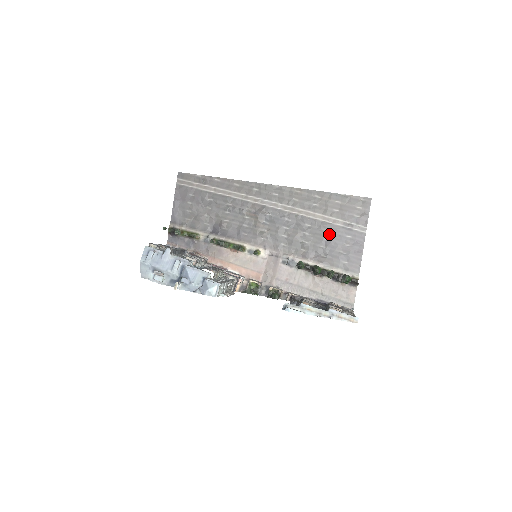
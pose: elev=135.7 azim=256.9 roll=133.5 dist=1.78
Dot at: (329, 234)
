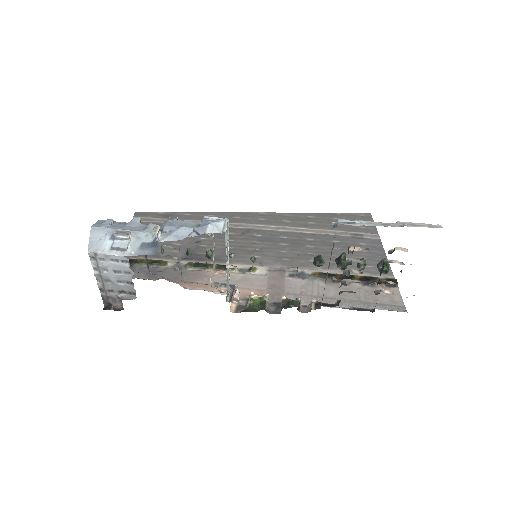
Dot at: (338, 244)
